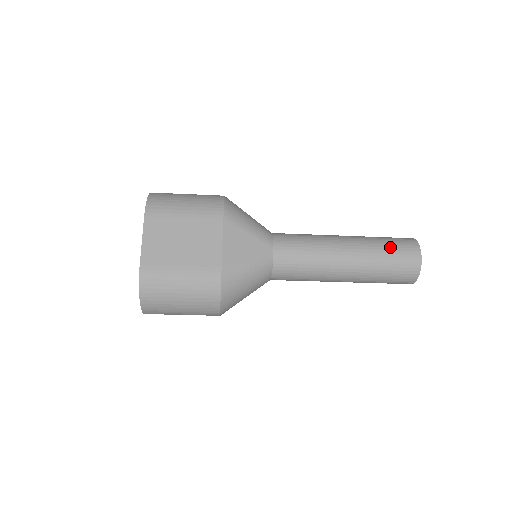
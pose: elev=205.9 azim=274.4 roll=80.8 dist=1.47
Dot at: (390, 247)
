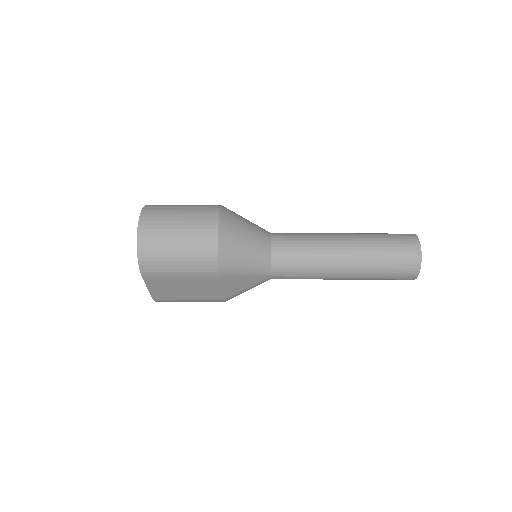
Dot at: (388, 273)
